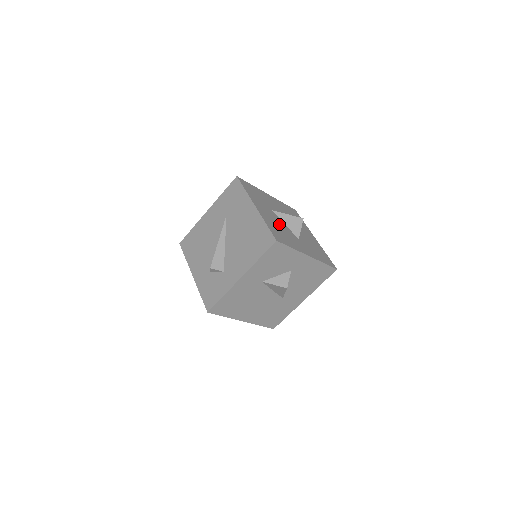
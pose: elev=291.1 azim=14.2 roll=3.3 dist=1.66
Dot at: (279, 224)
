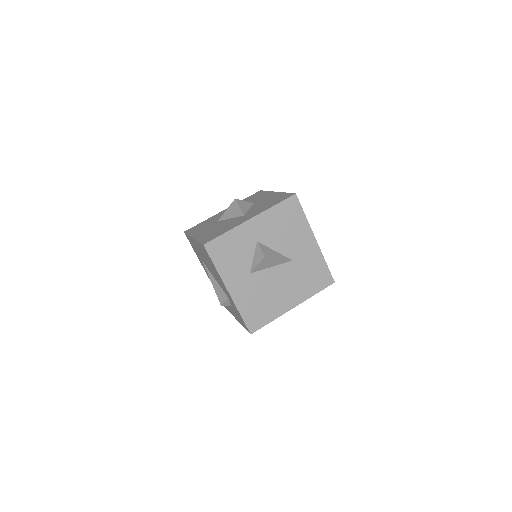
Dot at: (220, 226)
